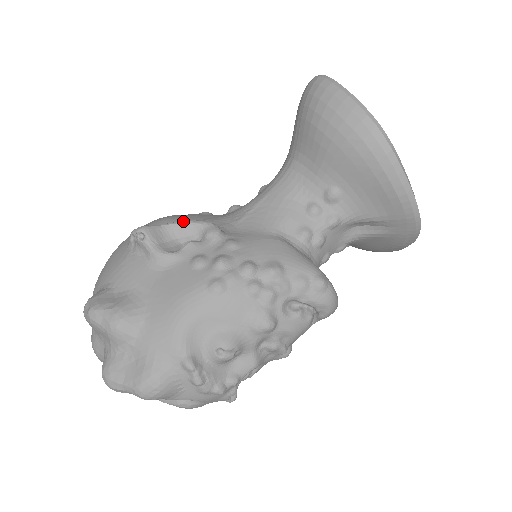
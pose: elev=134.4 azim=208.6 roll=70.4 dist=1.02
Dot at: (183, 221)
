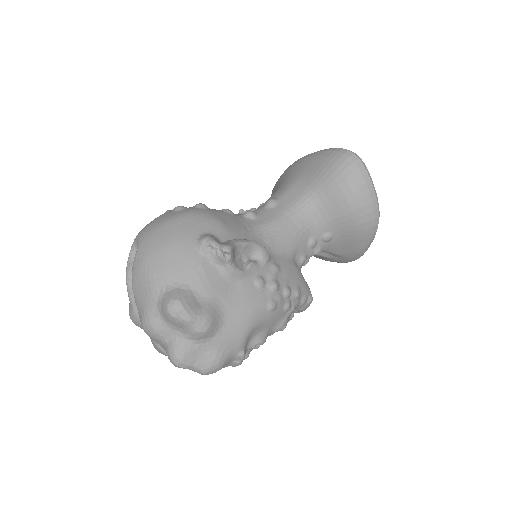
Dot at: (248, 242)
